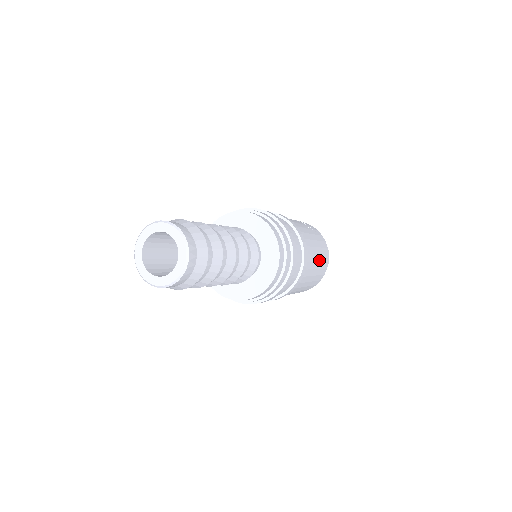
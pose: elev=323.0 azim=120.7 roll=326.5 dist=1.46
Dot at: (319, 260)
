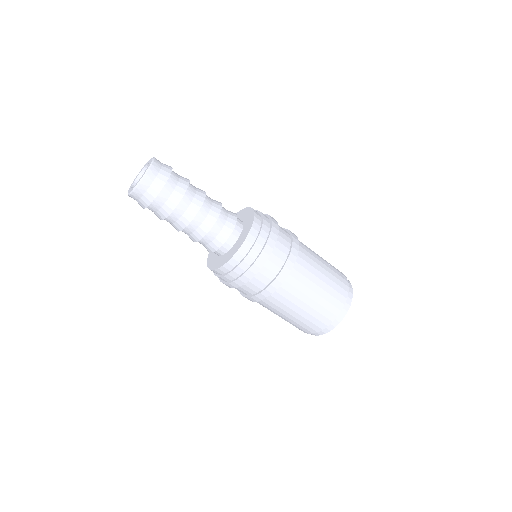
Dot at: (323, 288)
